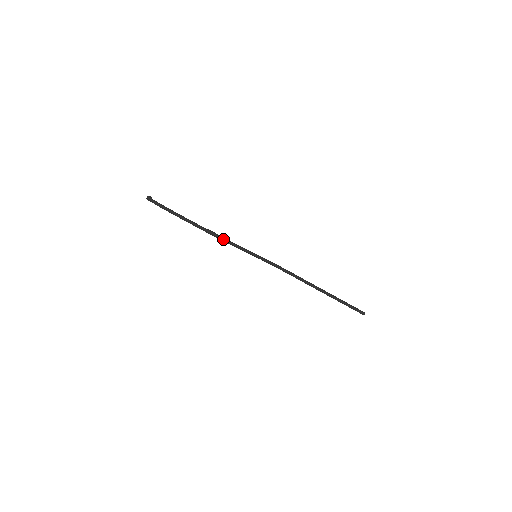
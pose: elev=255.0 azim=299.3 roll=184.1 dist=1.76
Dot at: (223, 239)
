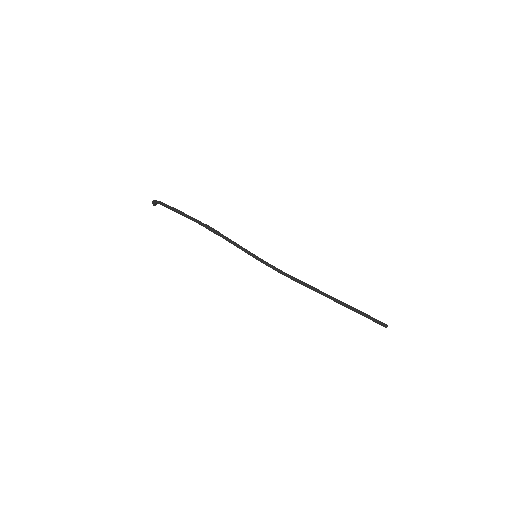
Dot at: (222, 235)
